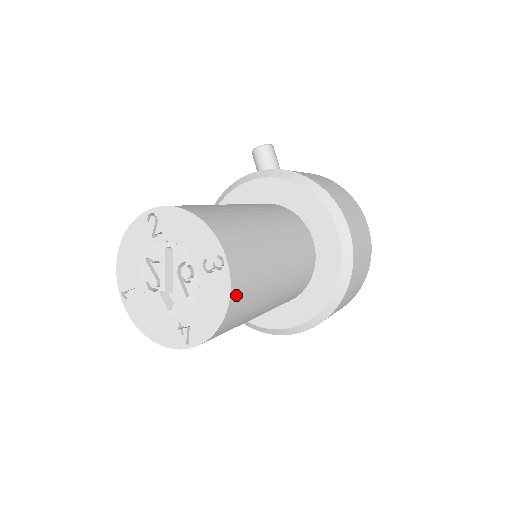
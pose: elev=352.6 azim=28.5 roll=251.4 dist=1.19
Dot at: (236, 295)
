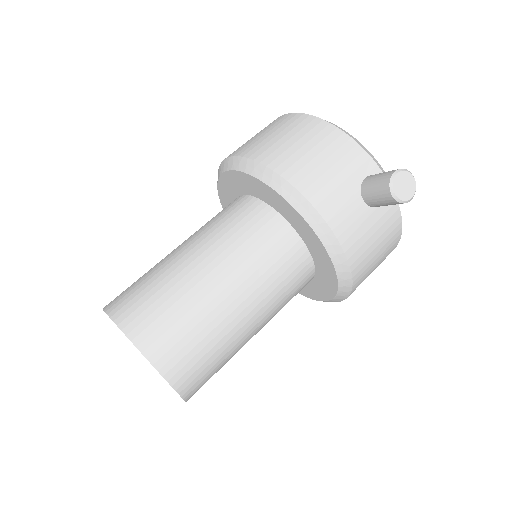
Dot at: occluded
